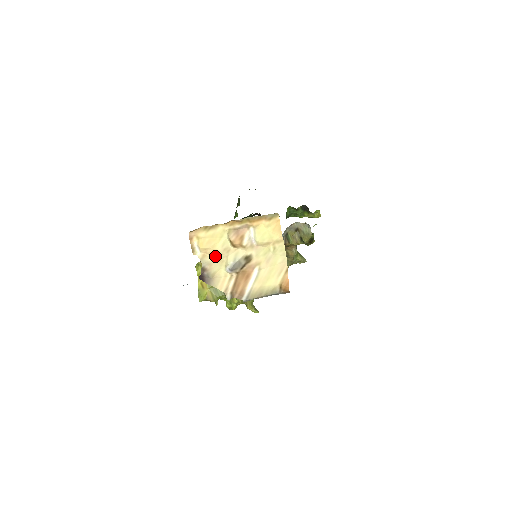
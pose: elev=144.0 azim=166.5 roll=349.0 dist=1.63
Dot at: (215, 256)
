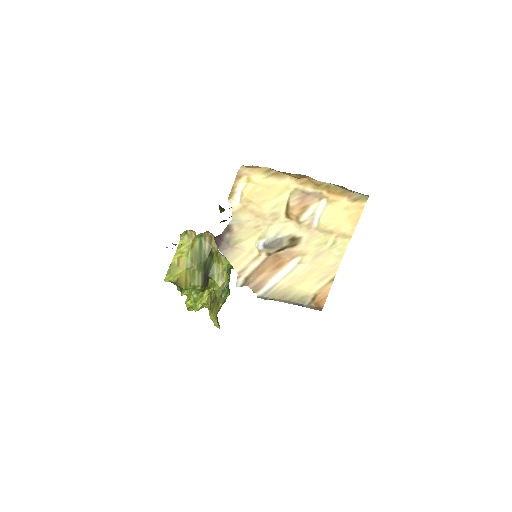
Dot at: (255, 217)
